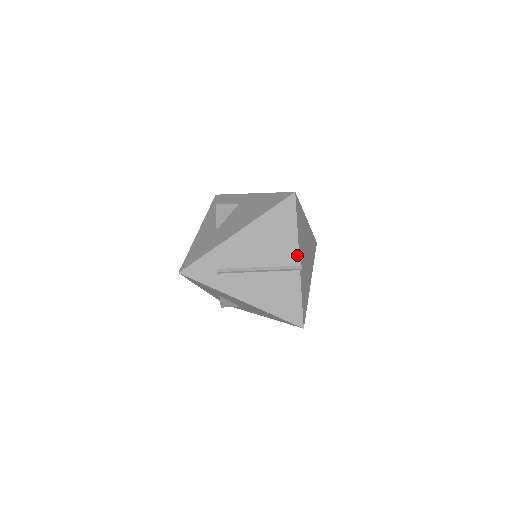
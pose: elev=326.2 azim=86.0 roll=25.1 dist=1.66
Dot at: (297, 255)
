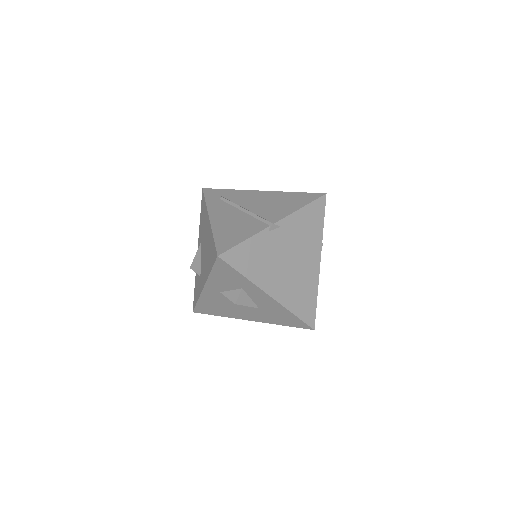
Dot at: (281, 218)
